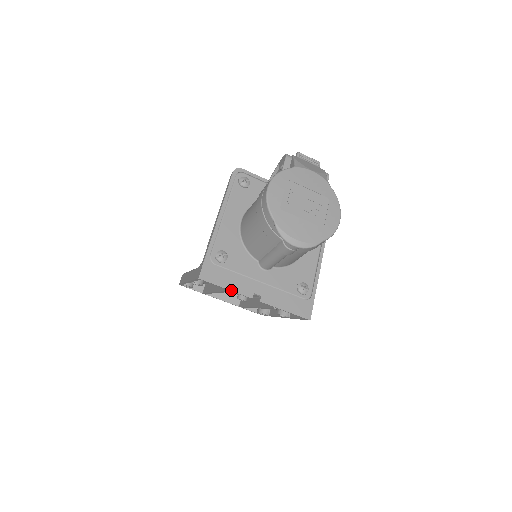
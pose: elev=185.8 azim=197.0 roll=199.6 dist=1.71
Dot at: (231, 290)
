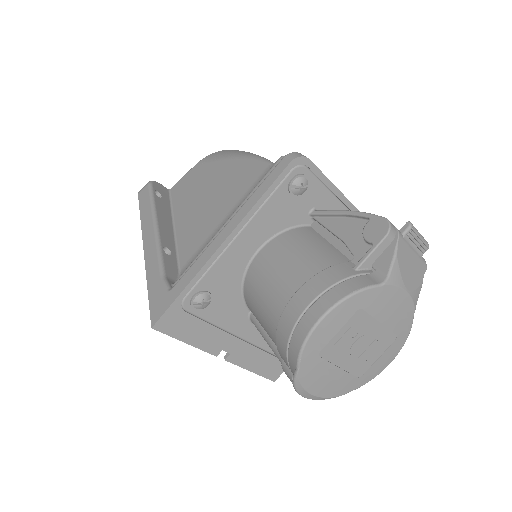
Dot at: (193, 345)
